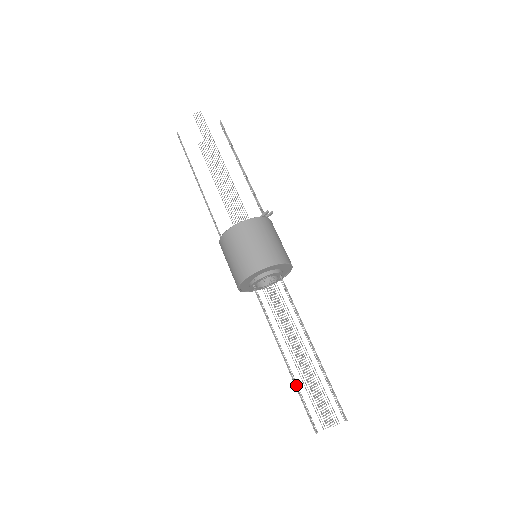
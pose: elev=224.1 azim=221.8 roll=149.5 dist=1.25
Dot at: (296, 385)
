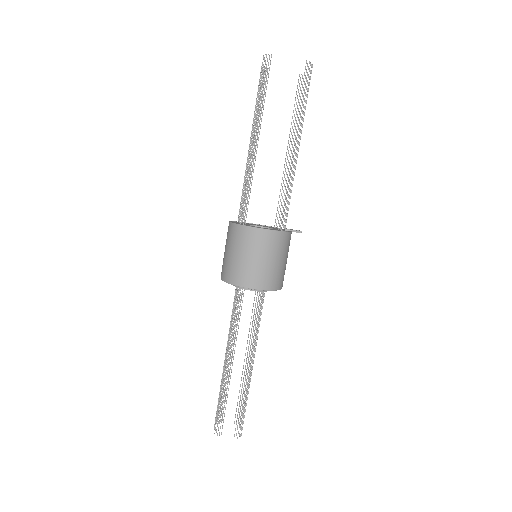
Dot at: occluded
